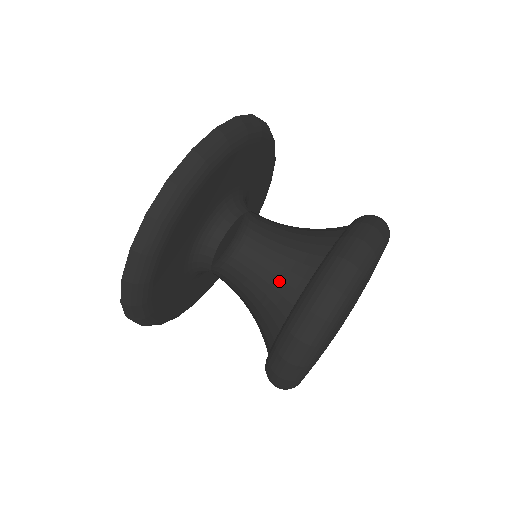
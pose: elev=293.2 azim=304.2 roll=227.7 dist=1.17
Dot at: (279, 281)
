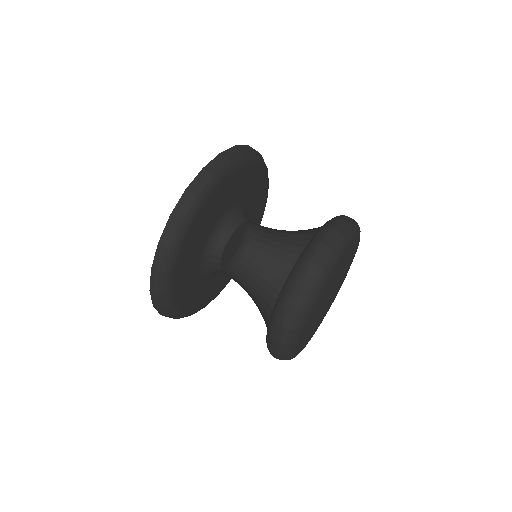
Dot at: (281, 272)
